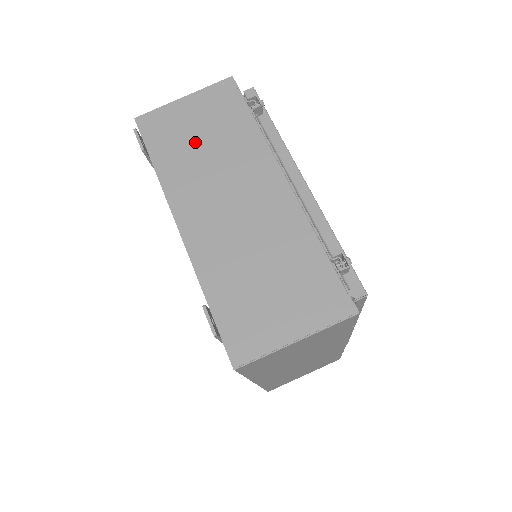
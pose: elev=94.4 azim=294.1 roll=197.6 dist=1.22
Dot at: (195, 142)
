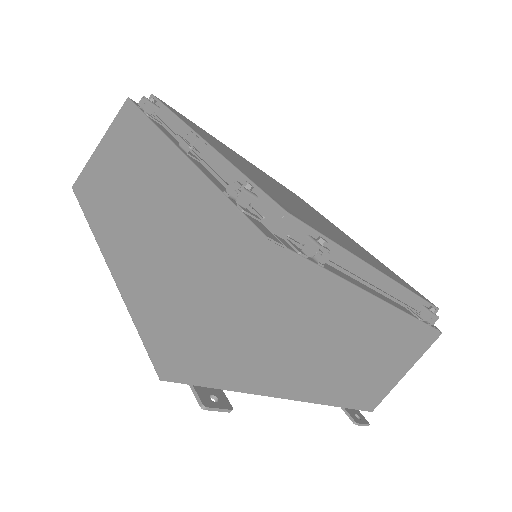
Dot at: (266, 341)
